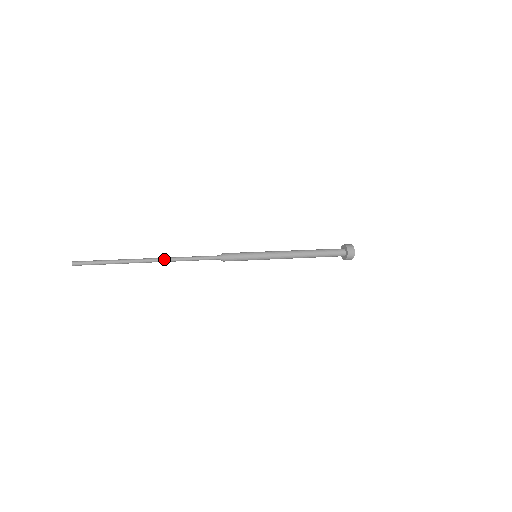
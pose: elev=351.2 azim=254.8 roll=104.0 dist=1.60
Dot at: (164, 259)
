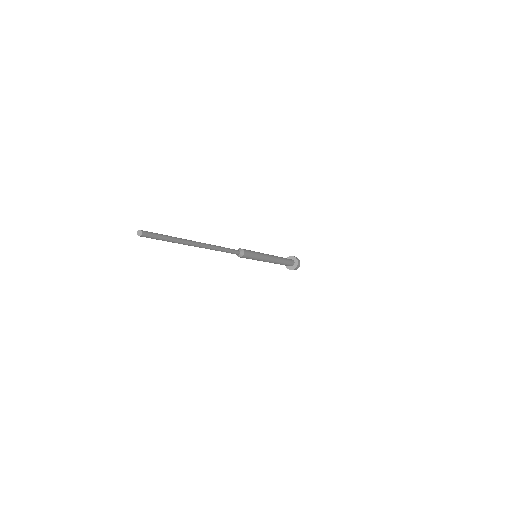
Dot at: (209, 245)
